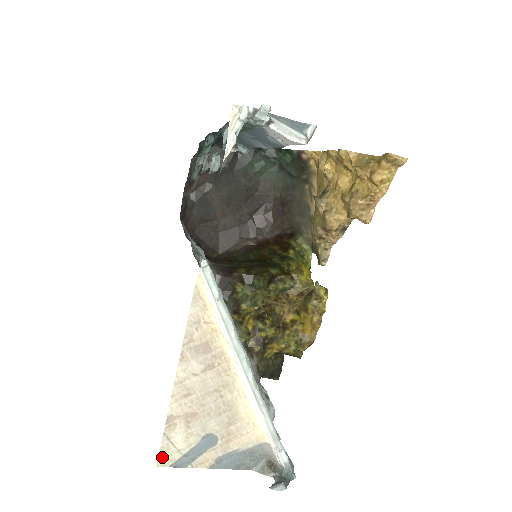
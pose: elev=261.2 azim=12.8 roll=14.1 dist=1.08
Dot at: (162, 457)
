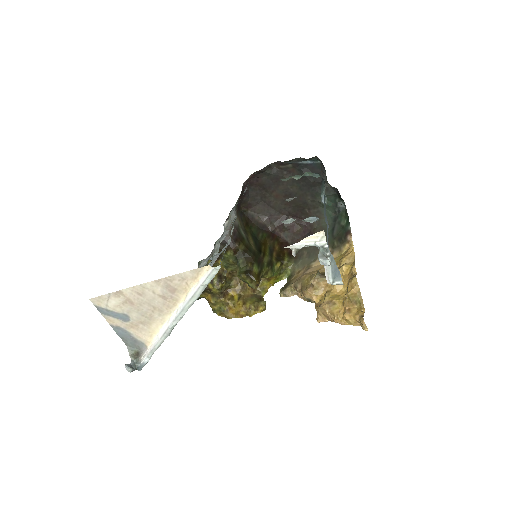
Dot at: (97, 299)
